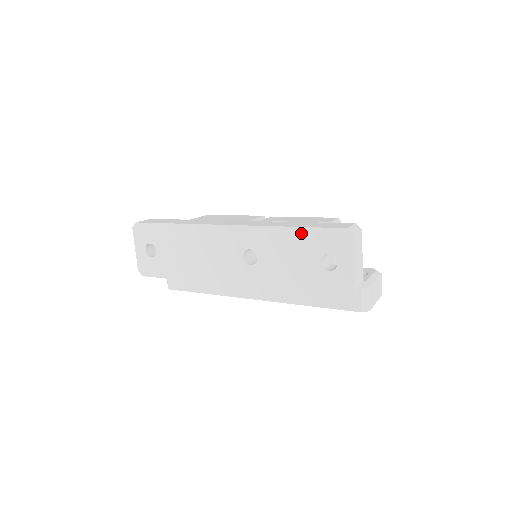
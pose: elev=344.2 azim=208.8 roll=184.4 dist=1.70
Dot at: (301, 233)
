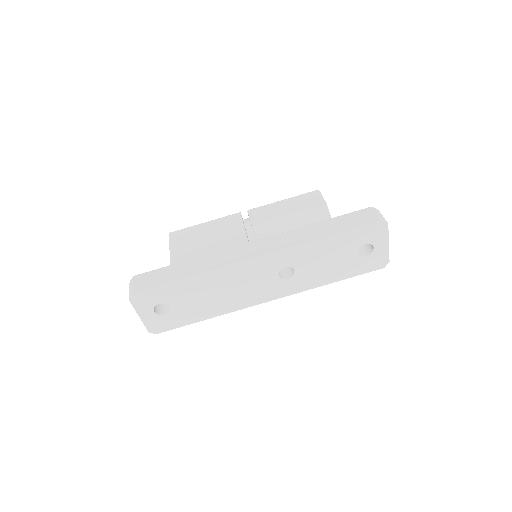
Dot at: (338, 238)
